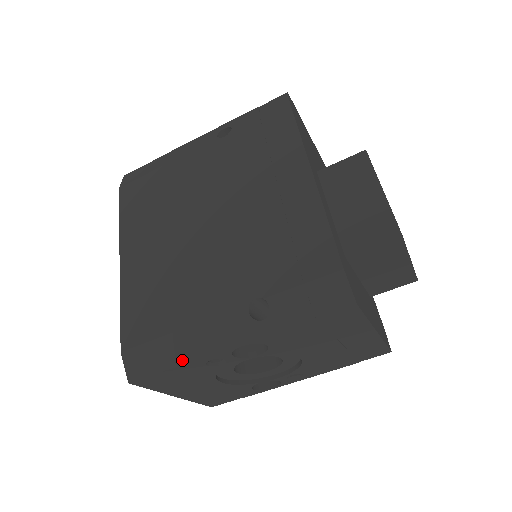
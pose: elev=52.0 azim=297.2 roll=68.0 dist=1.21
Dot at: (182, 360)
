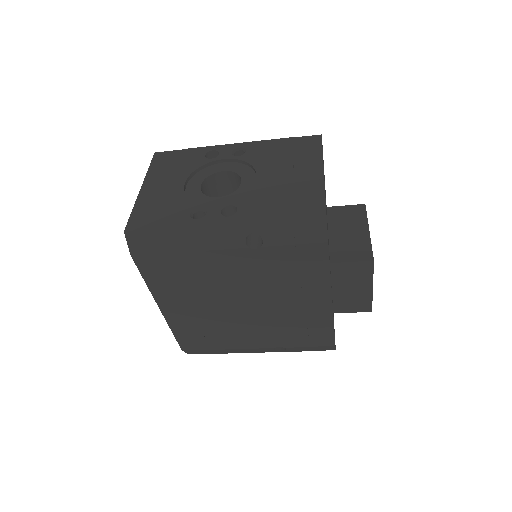
Dot at: (226, 353)
